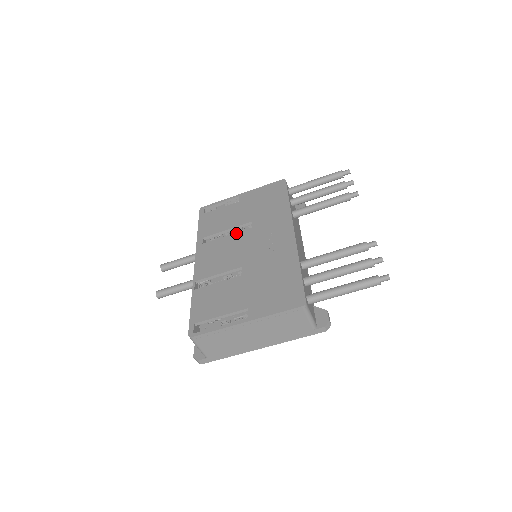
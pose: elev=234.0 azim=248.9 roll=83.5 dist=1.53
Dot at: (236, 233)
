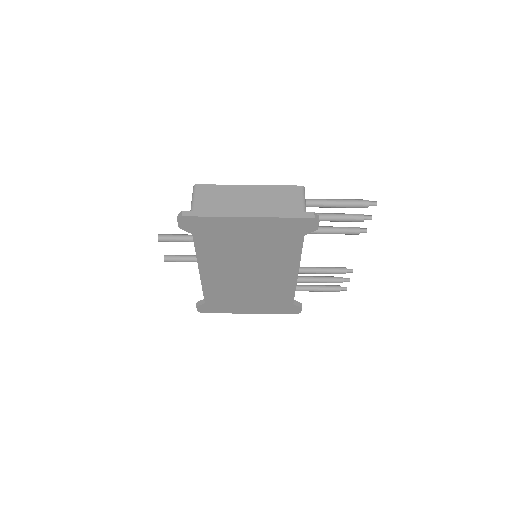
Dot at: occluded
